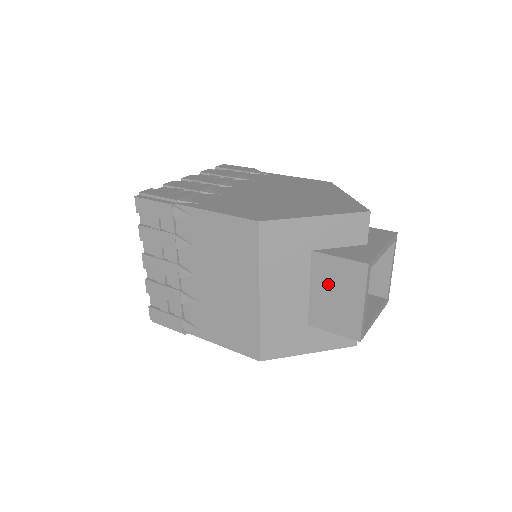
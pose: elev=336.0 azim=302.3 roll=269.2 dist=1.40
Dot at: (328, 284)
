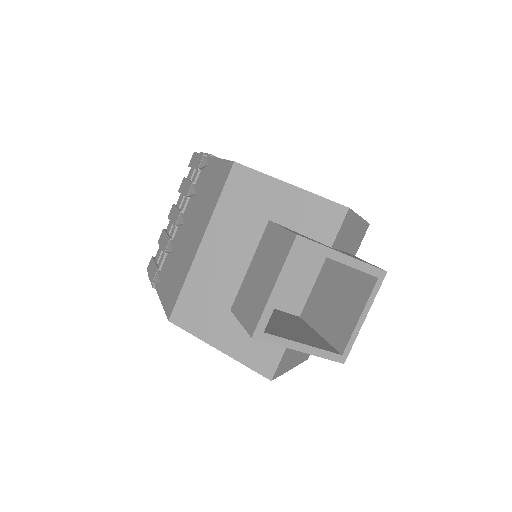
Dot at: (262, 259)
